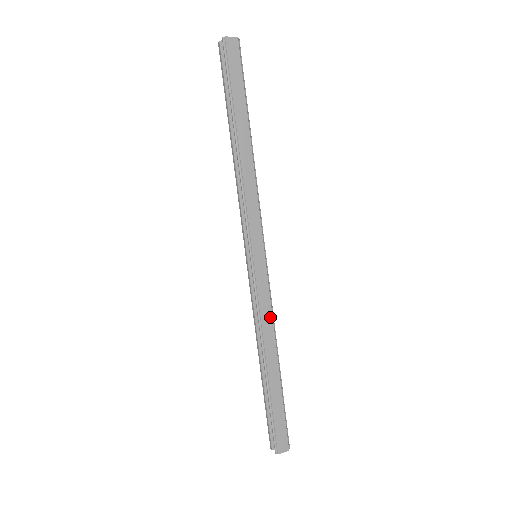
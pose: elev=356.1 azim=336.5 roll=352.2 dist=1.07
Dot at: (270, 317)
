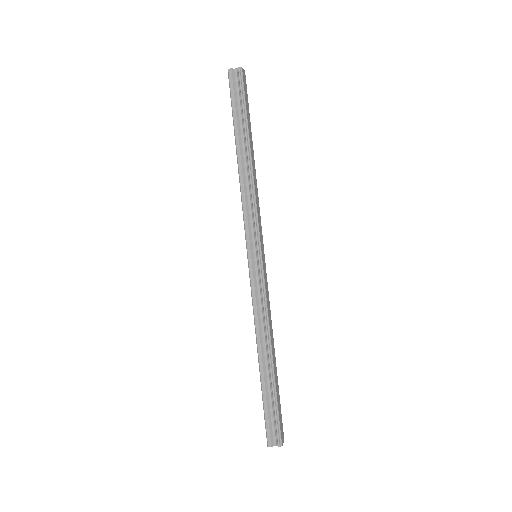
Dot at: (270, 311)
